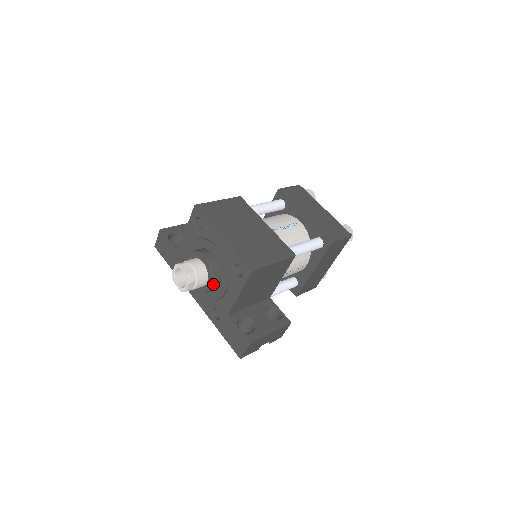
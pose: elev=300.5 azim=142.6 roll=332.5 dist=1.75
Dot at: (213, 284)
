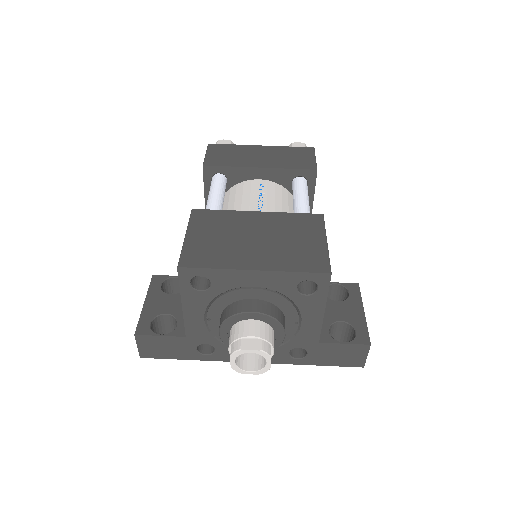
Dot at: (284, 330)
